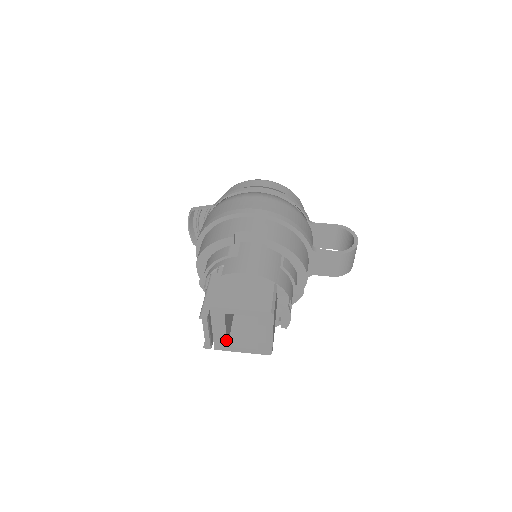
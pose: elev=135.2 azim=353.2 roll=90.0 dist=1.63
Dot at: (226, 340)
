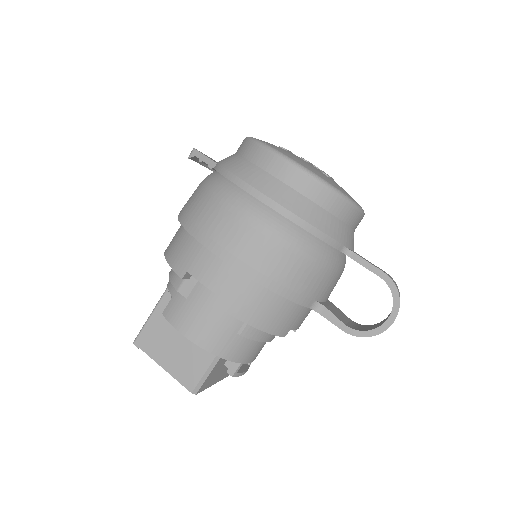
Dot at: occluded
